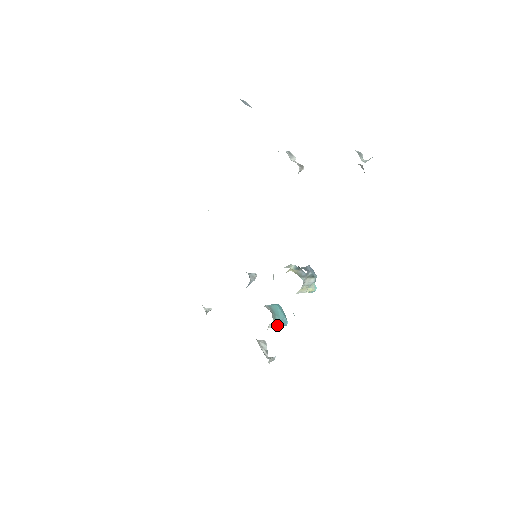
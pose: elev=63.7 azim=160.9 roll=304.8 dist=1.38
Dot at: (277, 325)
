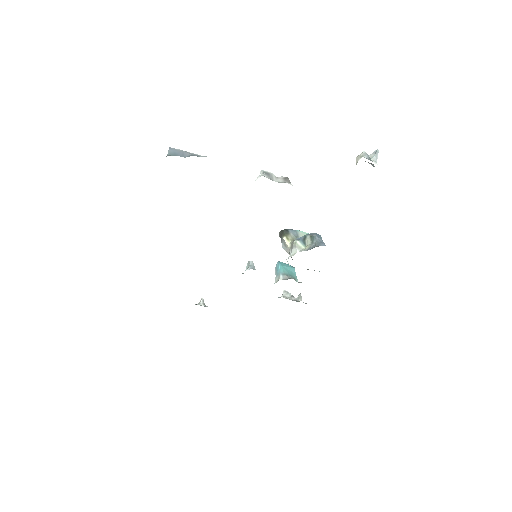
Dot at: occluded
